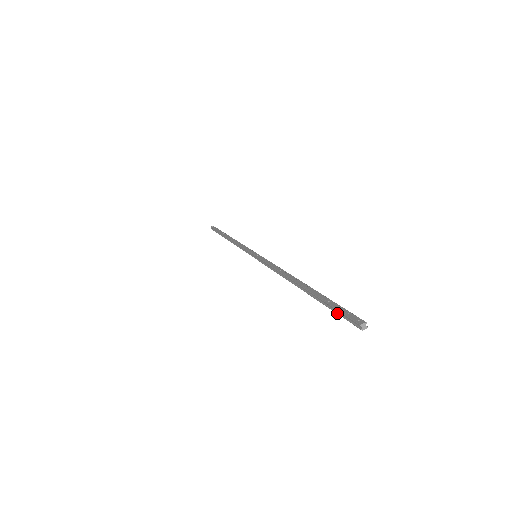
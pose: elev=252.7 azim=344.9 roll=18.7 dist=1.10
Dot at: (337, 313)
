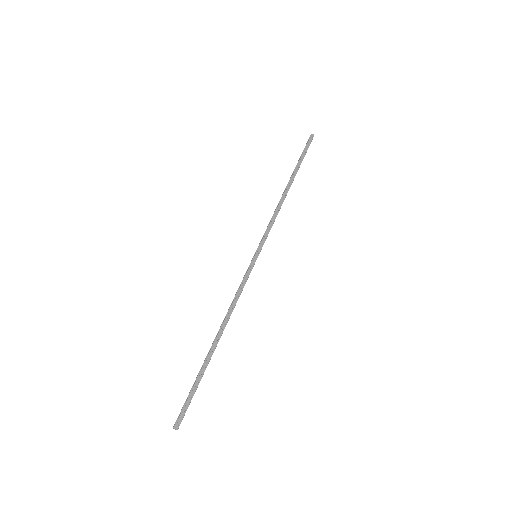
Dot at: (186, 399)
